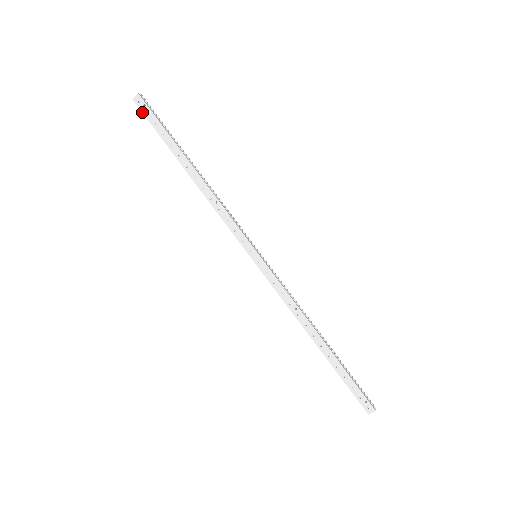
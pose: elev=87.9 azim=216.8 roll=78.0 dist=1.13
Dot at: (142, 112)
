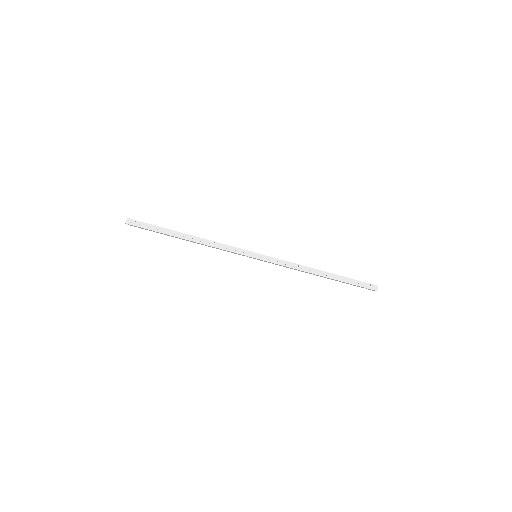
Dot at: (136, 226)
